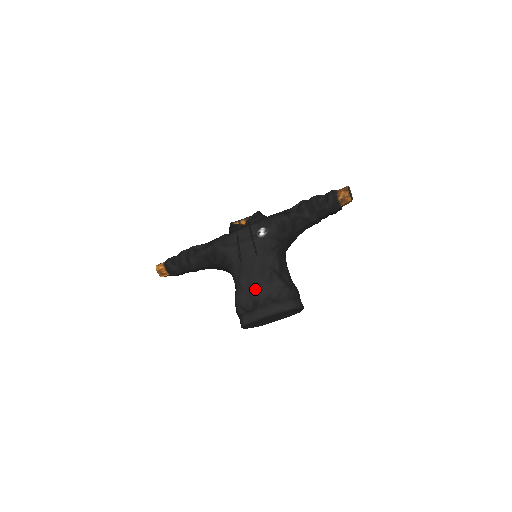
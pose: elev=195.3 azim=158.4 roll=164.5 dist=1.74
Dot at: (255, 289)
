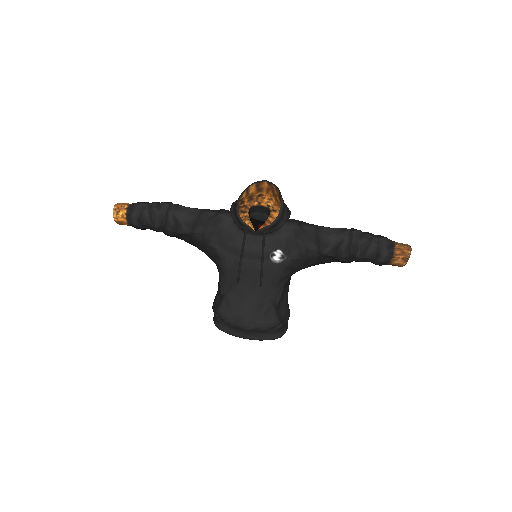
Dot at: (245, 319)
